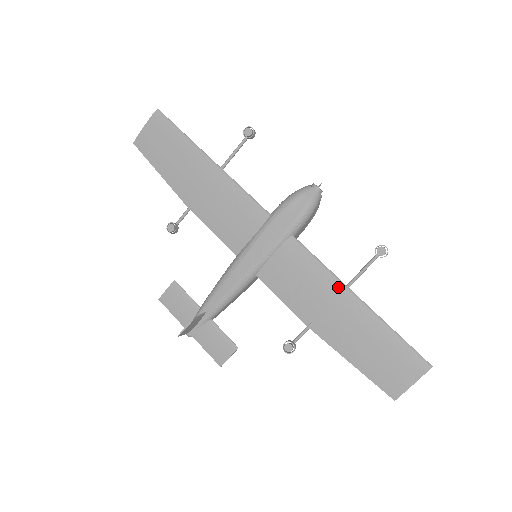
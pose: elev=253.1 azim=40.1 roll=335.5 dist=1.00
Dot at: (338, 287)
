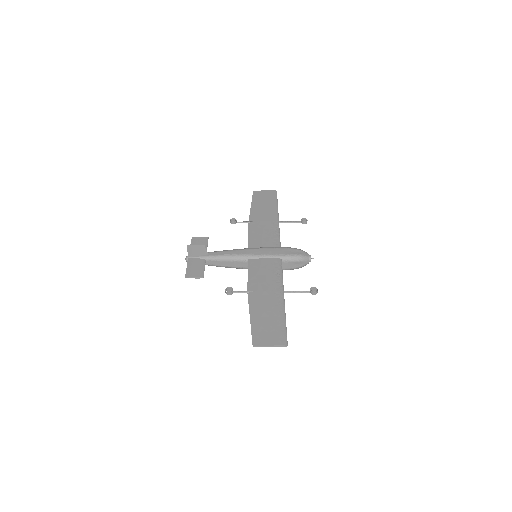
Dot at: (280, 288)
